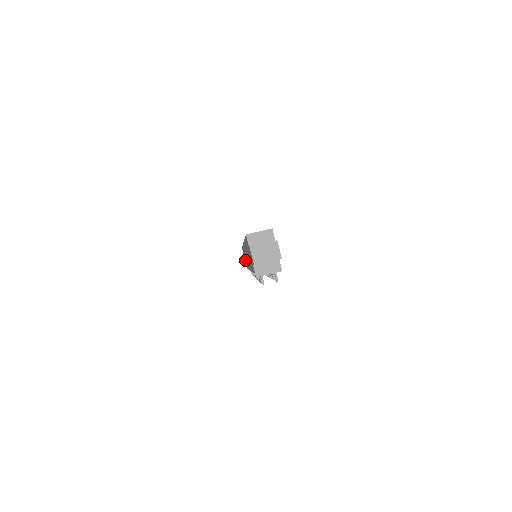
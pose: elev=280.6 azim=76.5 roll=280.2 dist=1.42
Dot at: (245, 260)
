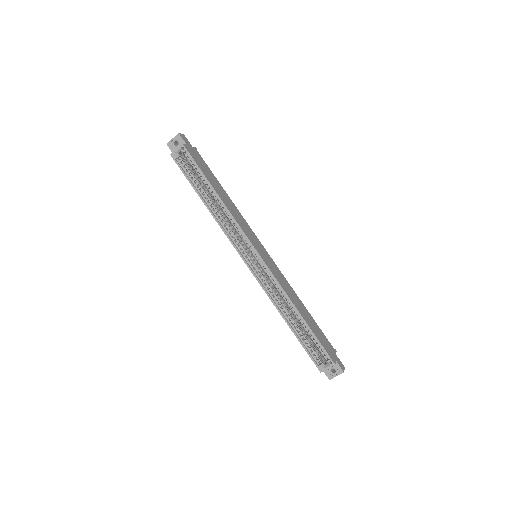
Dot at: occluded
